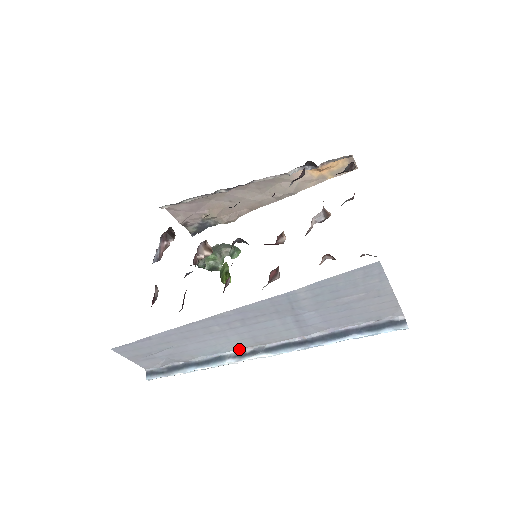
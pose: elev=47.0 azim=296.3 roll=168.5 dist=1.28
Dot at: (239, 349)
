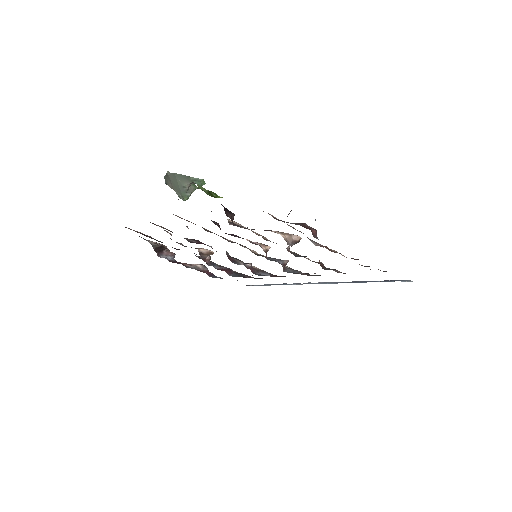
Dot at: occluded
